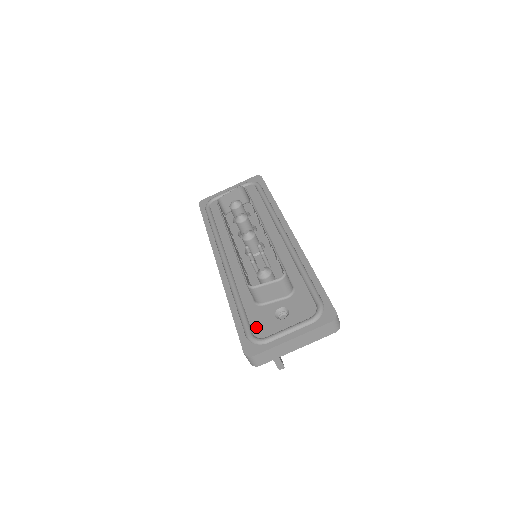
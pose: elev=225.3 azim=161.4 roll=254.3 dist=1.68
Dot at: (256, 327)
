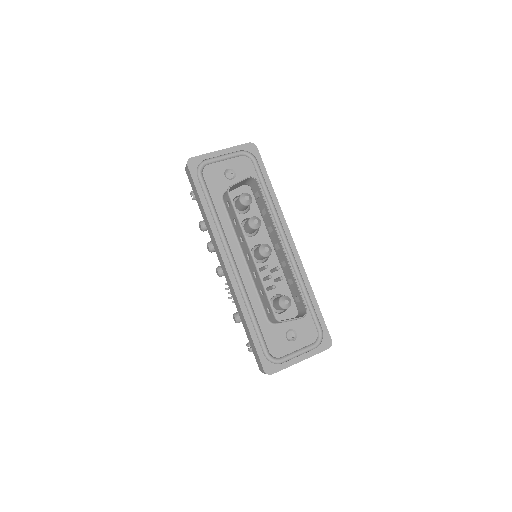
Dot at: (272, 347)
